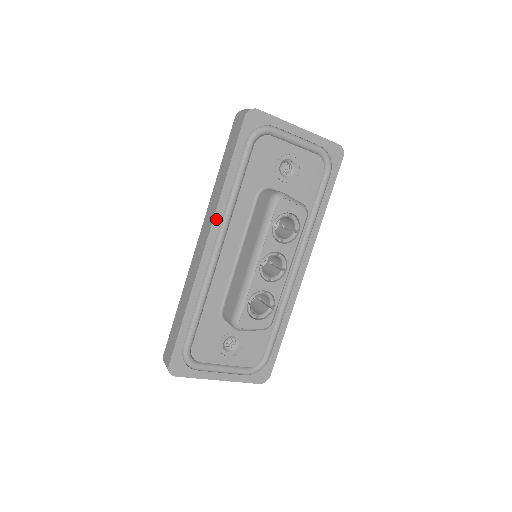
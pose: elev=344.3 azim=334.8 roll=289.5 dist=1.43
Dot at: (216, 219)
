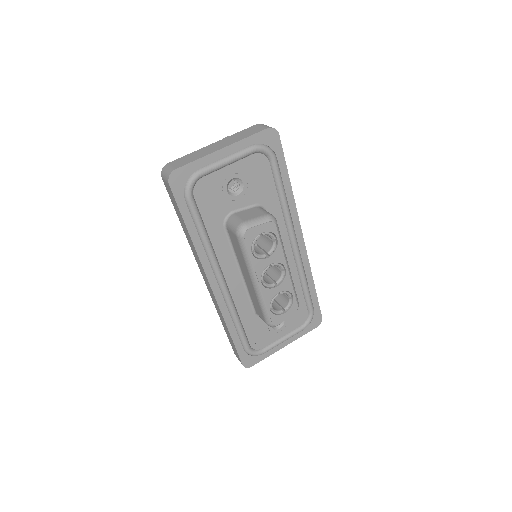
Dot at: (205, 267)
